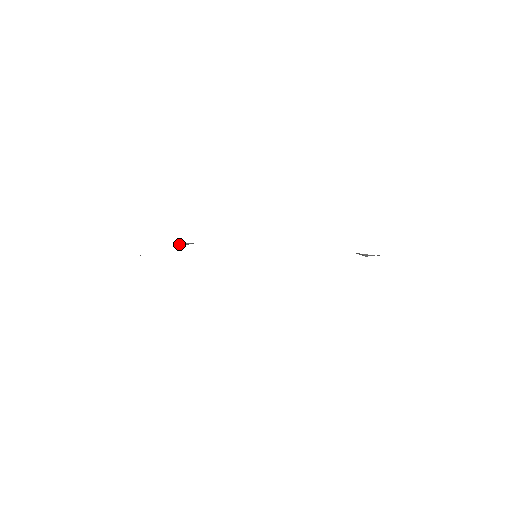
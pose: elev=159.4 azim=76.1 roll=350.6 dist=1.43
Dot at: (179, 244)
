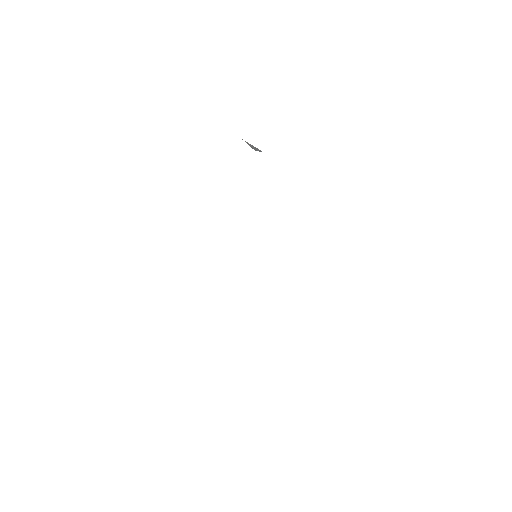
Dot at: occluded
